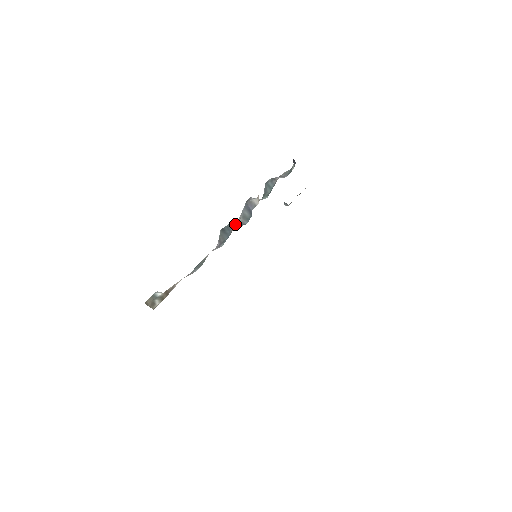
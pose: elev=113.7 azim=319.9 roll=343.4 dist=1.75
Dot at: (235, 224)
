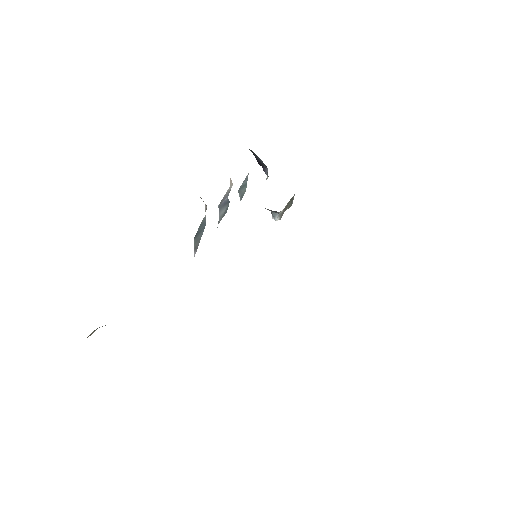
Dot at: occluded
